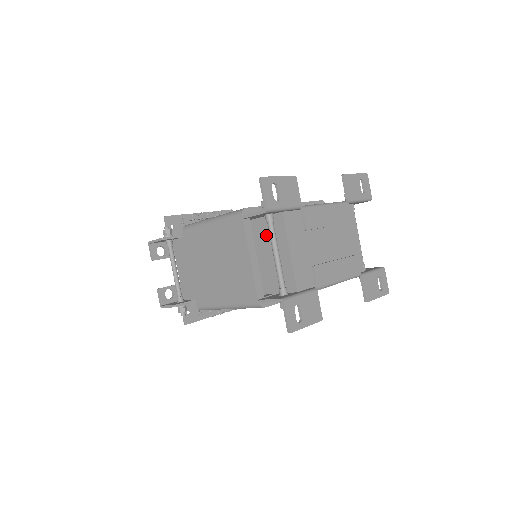
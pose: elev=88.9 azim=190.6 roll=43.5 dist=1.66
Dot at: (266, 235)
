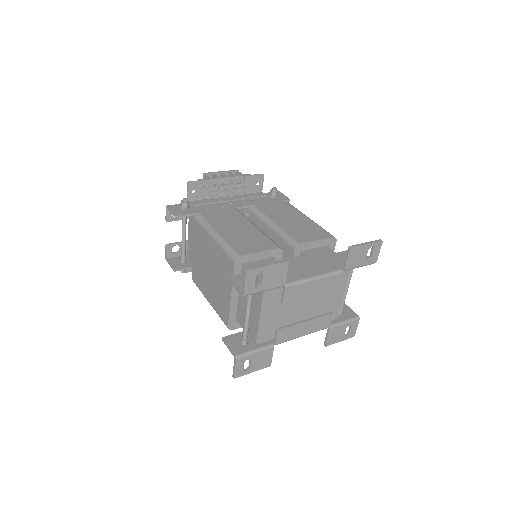
Dot at: occluded
